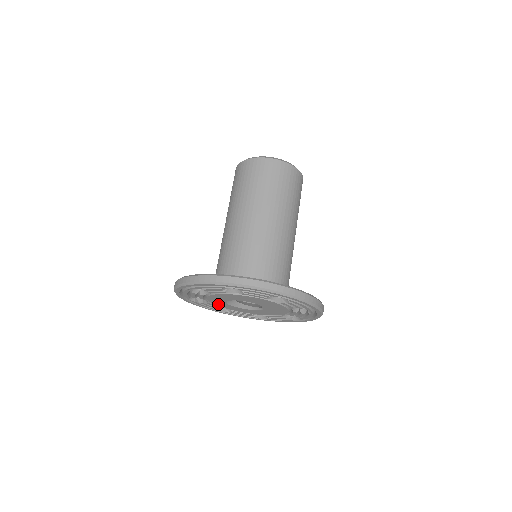
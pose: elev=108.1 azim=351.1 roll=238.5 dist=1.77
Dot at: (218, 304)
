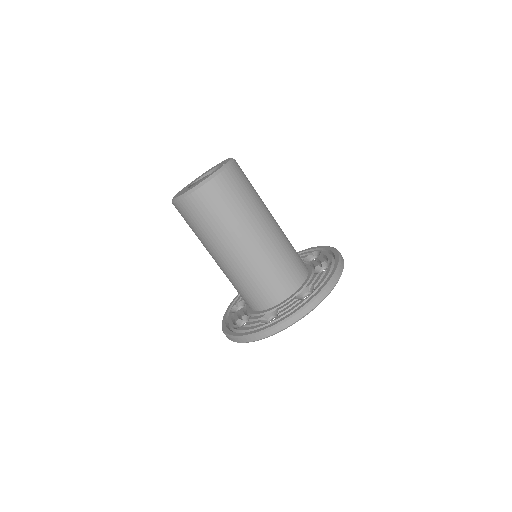
Dot at: occluded
